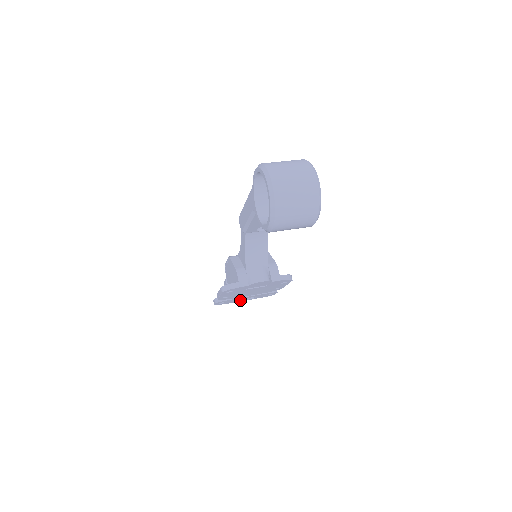
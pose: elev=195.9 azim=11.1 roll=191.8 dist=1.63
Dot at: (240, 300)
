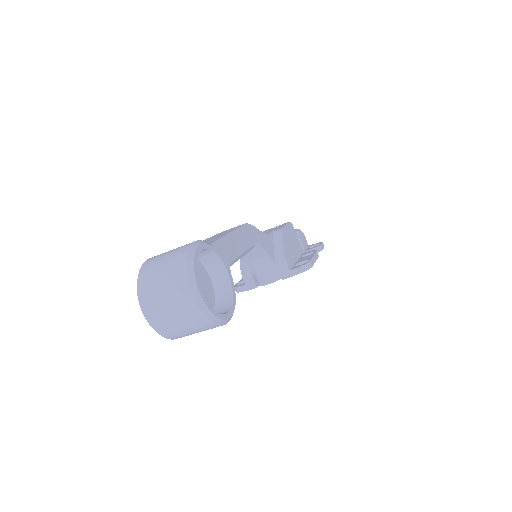
Dot at: occluded
